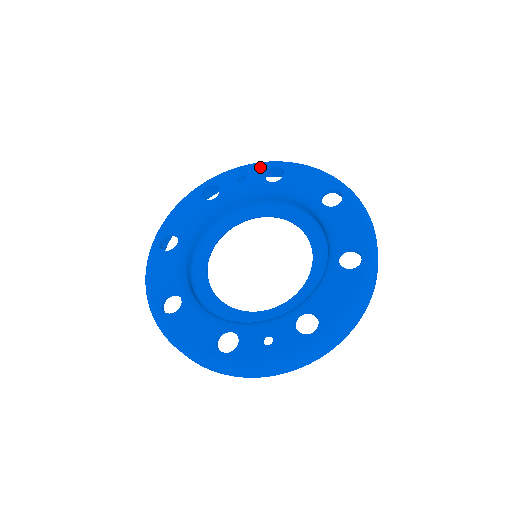
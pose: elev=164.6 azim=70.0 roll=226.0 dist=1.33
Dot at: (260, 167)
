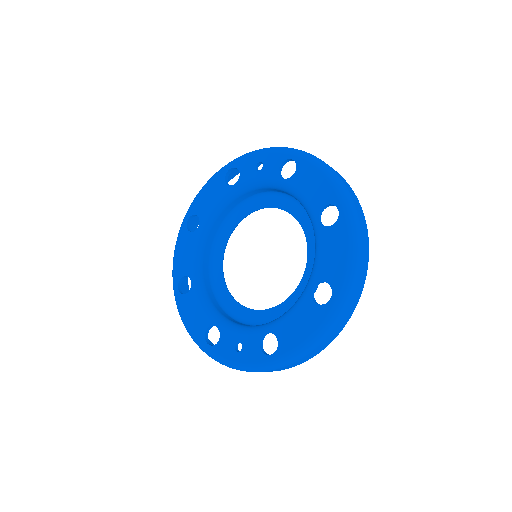
Dot at: (278, 156)
